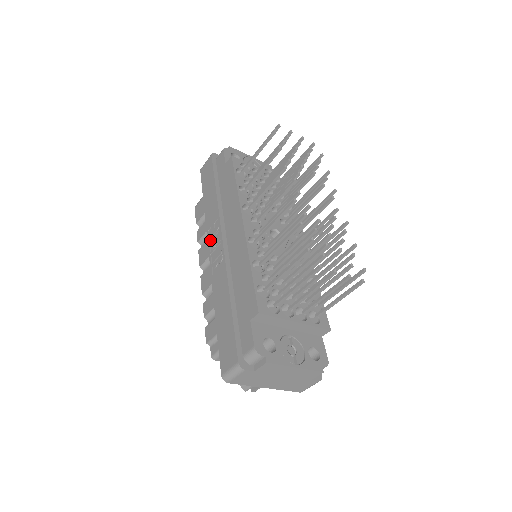
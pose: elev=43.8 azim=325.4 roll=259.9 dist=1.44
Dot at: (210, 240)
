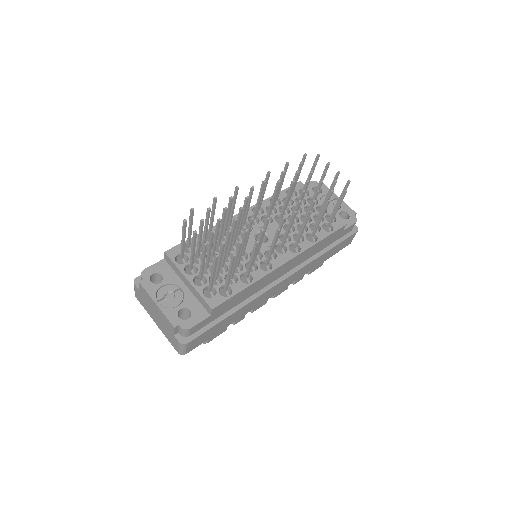
Dot at: occluded
